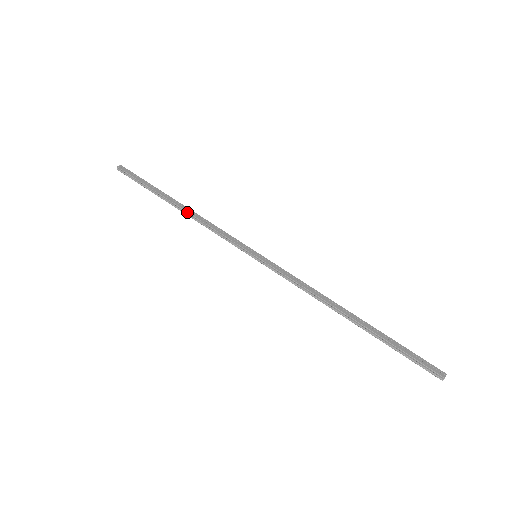
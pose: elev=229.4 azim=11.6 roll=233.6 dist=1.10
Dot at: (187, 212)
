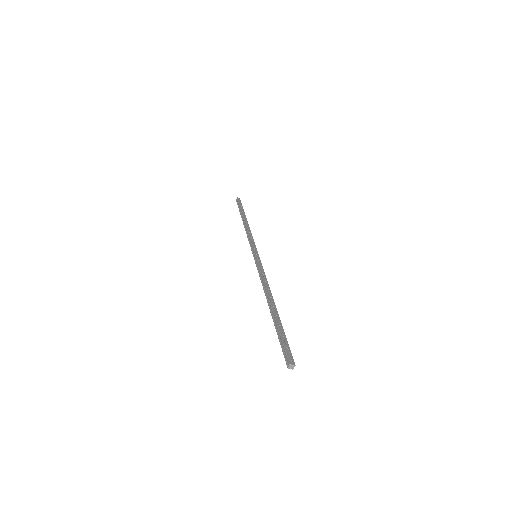
Dot at: (245, 224)
